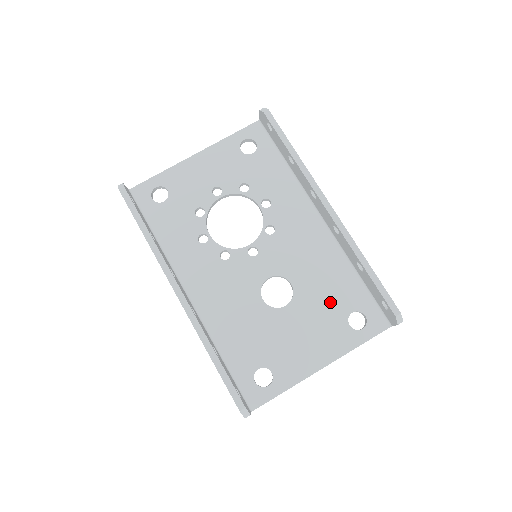
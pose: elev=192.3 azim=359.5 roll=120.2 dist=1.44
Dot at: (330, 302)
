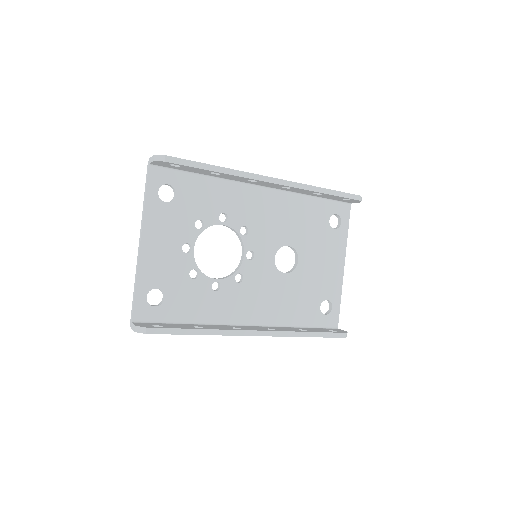
Dot at: (315, 229)
